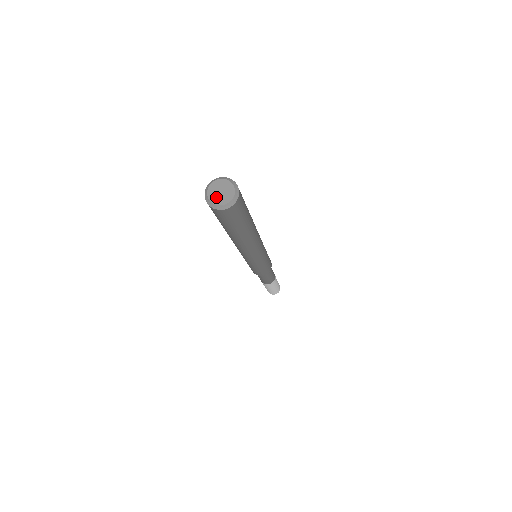
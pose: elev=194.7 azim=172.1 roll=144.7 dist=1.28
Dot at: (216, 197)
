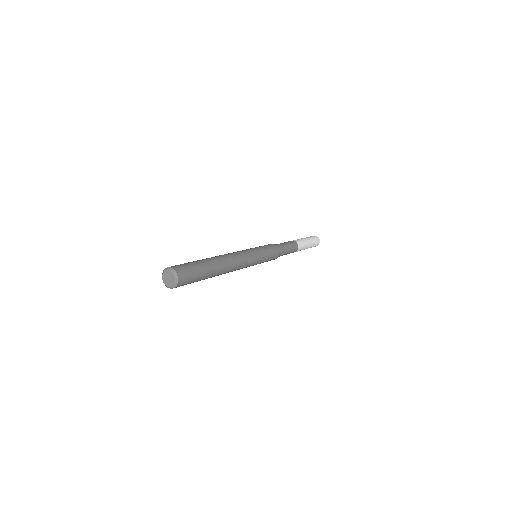
Dot at: (168, 283)
